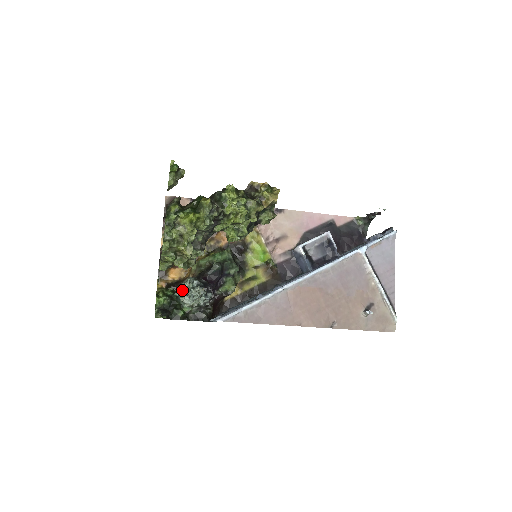
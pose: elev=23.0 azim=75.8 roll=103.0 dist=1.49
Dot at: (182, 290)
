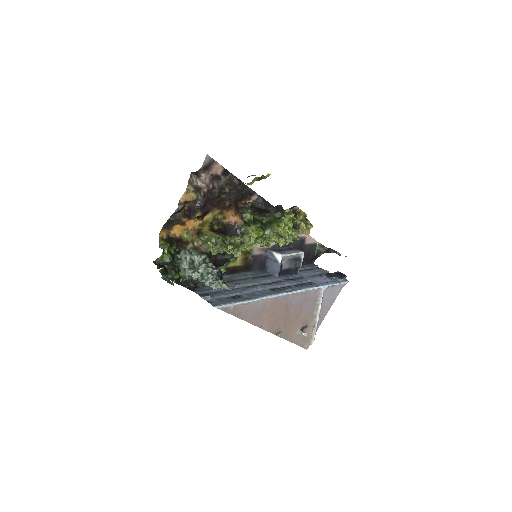
Dot at: (190, 260)
